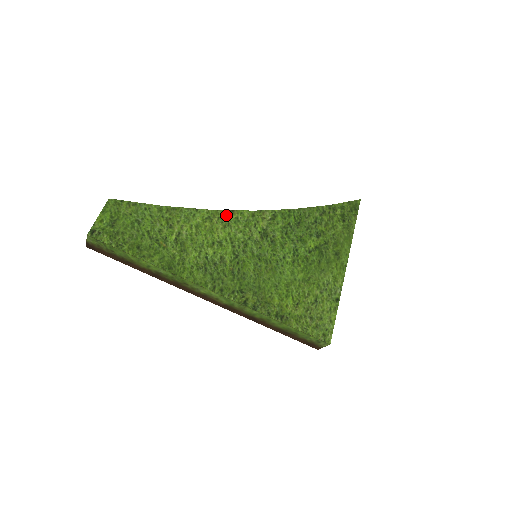
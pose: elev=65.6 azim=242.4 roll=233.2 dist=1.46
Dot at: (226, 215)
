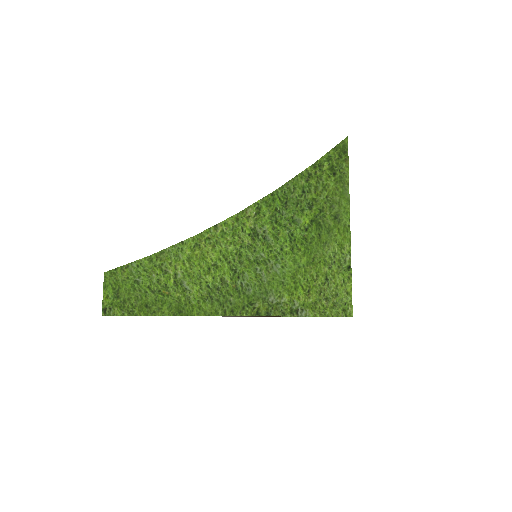
Dot at: (211, 233)
